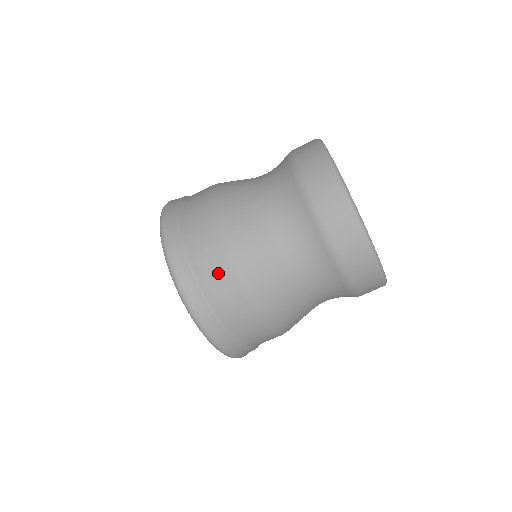
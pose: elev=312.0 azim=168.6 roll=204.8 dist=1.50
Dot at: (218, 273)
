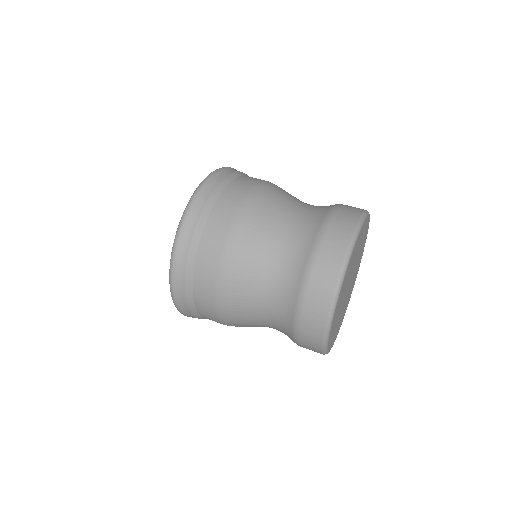
Dot at: (205, 305)
